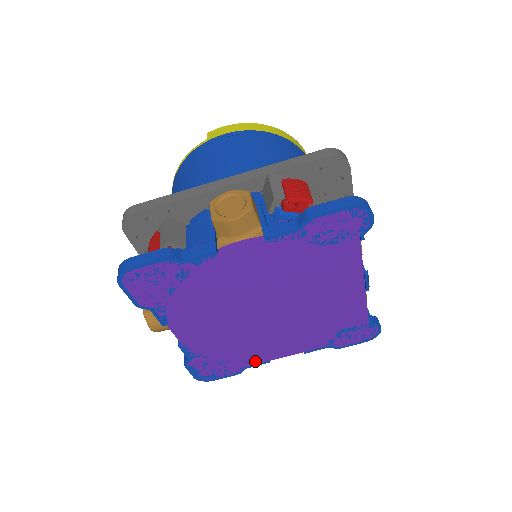
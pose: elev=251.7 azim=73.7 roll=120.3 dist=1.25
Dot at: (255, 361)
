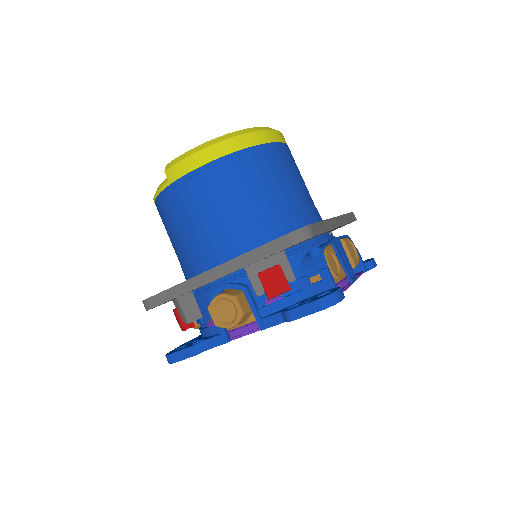
Dot at: occluded
